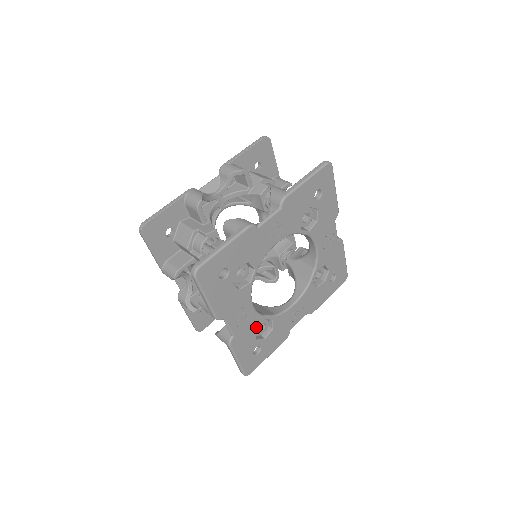
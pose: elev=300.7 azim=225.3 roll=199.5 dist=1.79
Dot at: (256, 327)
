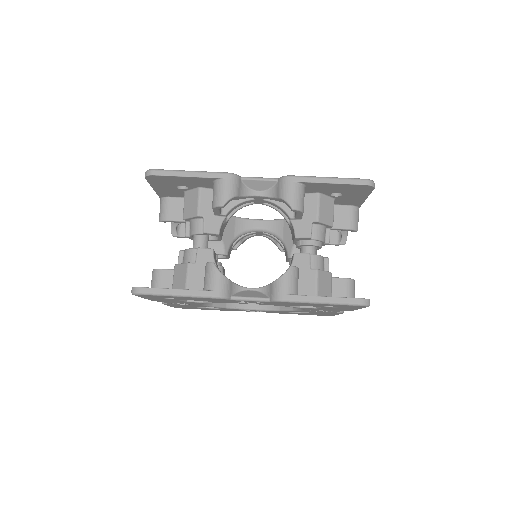
Dot at: (199, 306)
